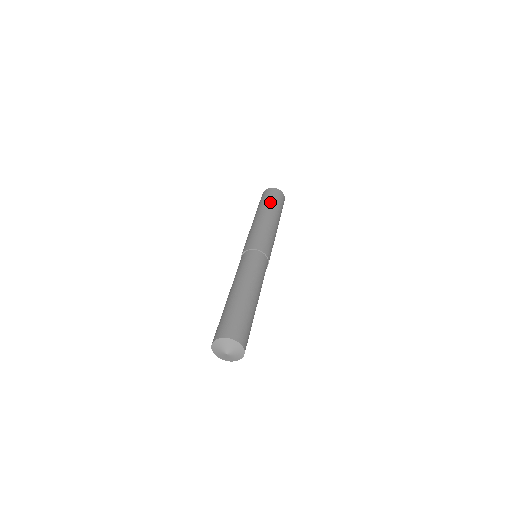
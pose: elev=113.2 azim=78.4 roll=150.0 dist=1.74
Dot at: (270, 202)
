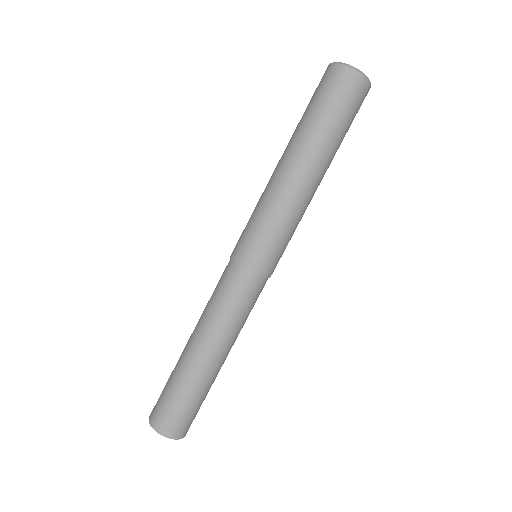
Dot at: (319, 124)
